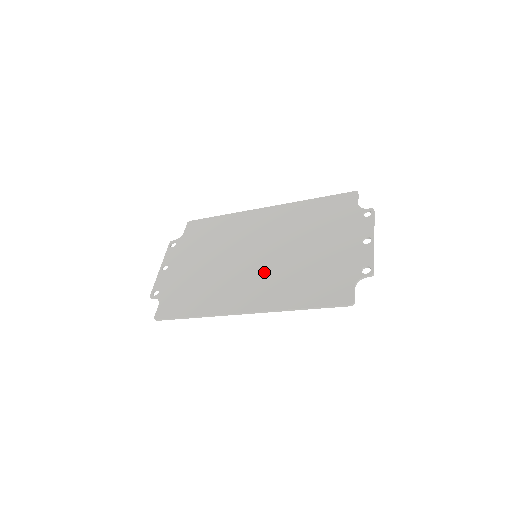
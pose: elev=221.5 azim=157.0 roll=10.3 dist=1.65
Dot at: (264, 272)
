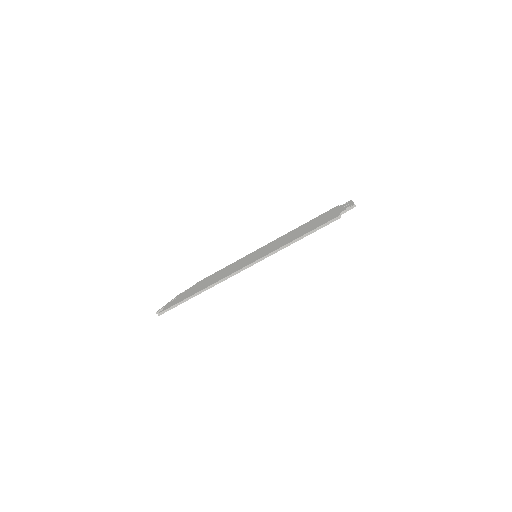
Dot at: (262, 253)
